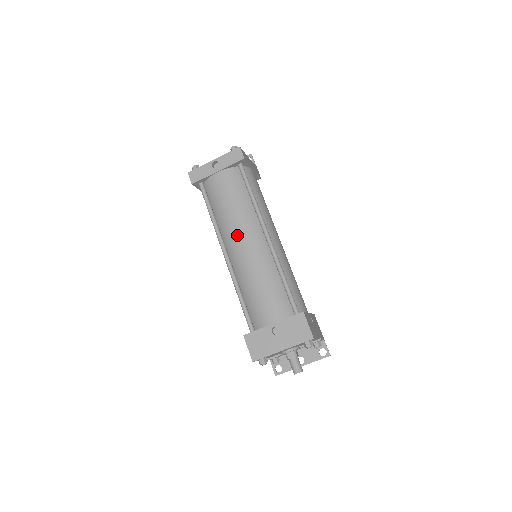
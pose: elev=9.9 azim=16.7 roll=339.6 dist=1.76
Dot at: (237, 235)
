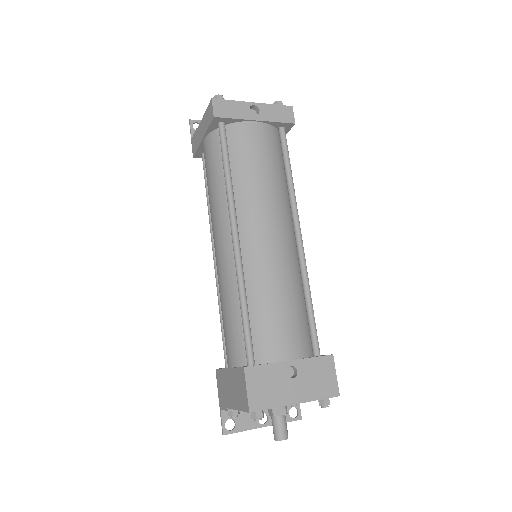
Dot at: (264, 217)
